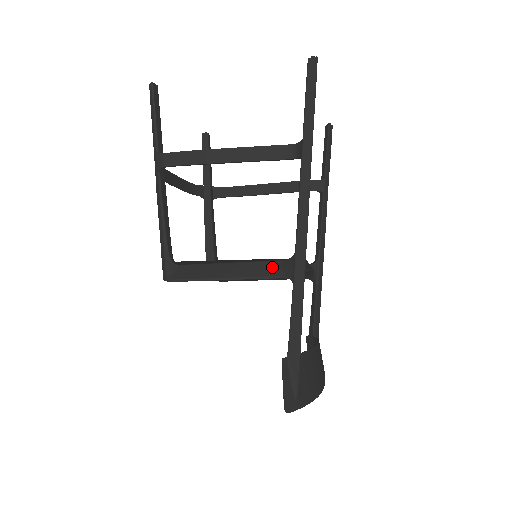
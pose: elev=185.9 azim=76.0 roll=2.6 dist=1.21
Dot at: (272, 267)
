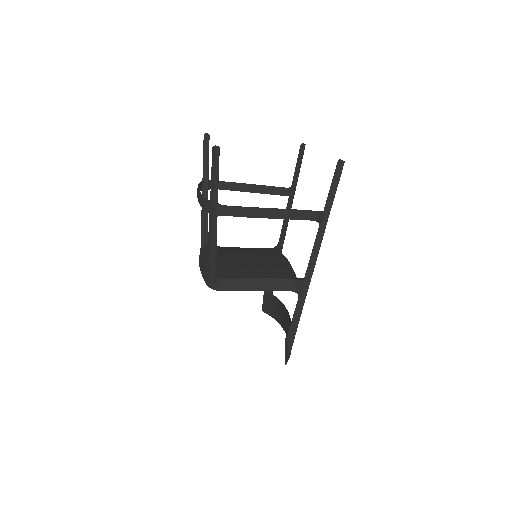
Dot at: (285, 283)
